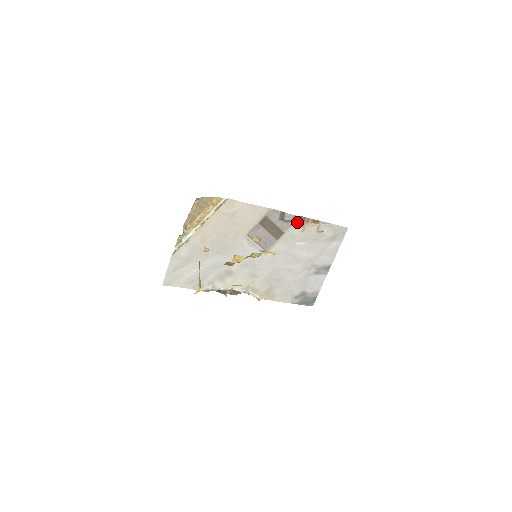
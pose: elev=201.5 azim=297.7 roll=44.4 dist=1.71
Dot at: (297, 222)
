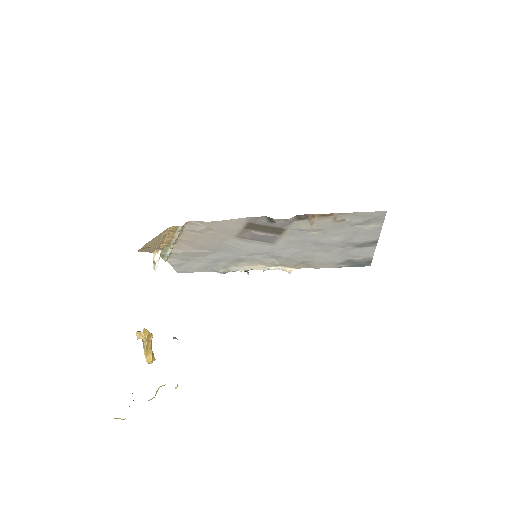
Dot at: (298, 219)
